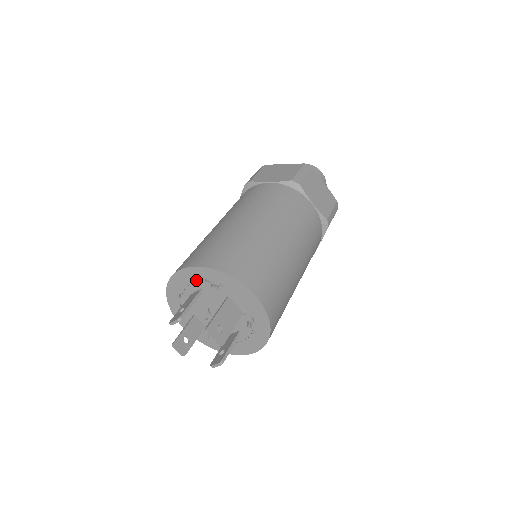
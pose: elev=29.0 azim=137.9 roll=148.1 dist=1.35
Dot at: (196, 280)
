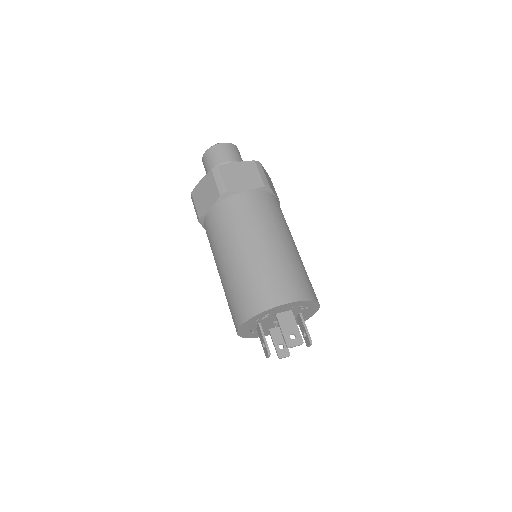
Dot at: (251, 325)
